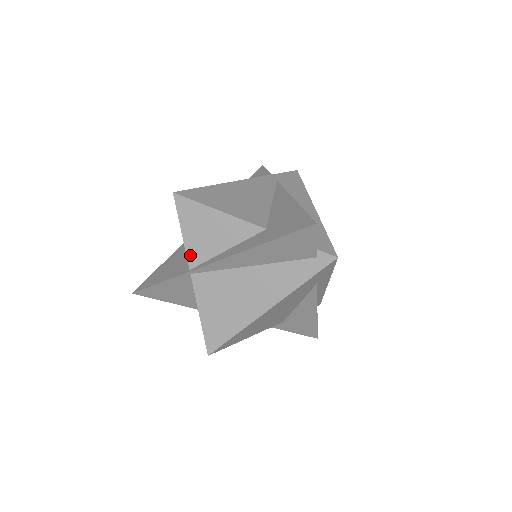
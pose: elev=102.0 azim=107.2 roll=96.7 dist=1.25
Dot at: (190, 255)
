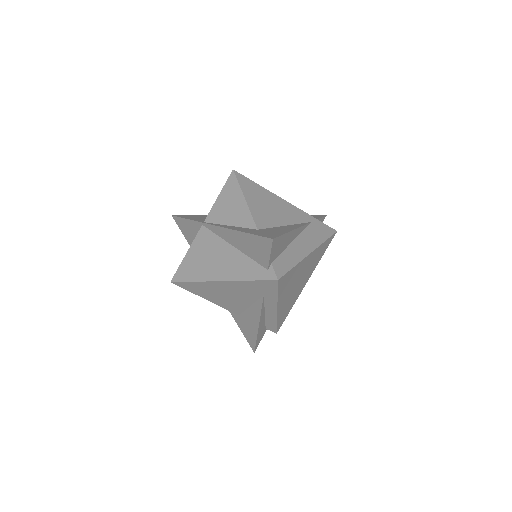
Dot at: (211, 213)
